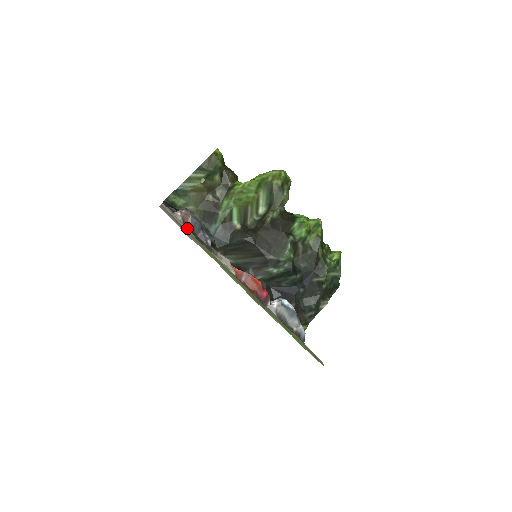
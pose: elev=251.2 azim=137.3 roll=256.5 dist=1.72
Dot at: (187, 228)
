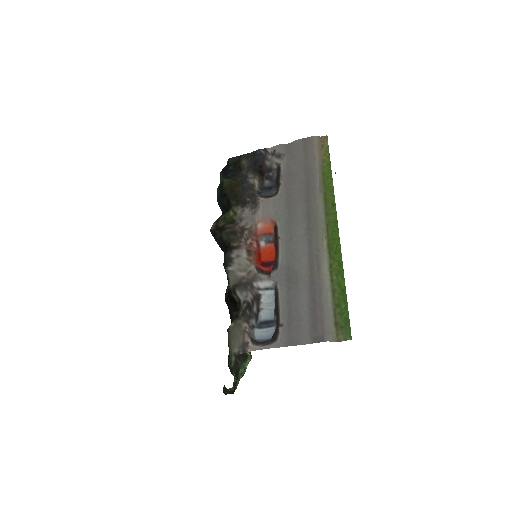
Dot at: (294, 165)
